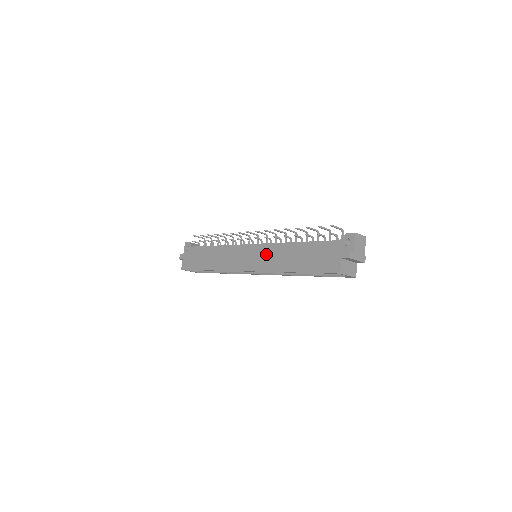
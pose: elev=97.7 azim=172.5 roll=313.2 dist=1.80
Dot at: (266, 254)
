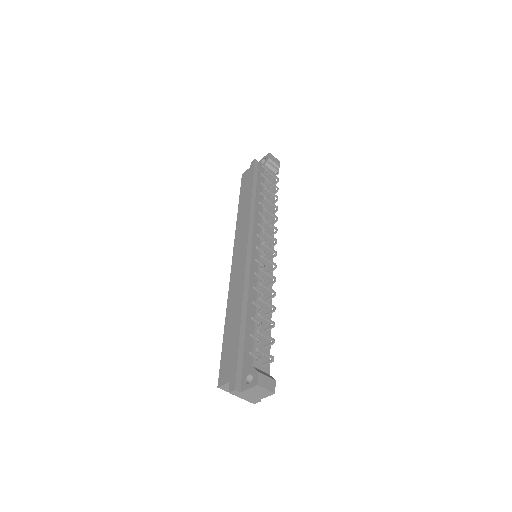
Dot at: (243, 274)
